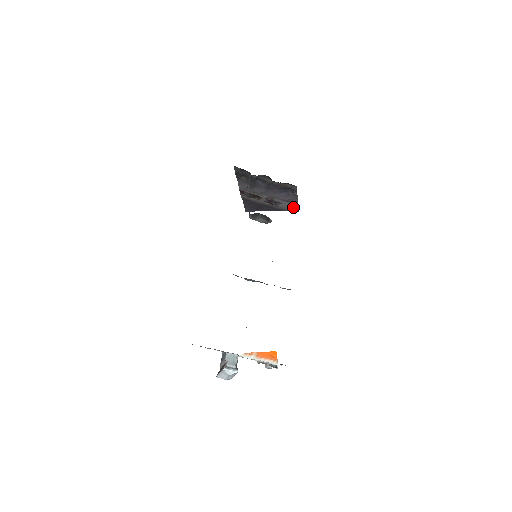
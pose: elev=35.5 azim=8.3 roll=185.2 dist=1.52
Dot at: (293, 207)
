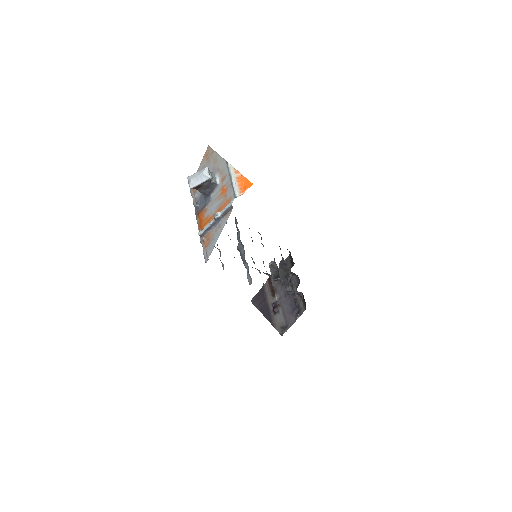
Dot at: (283, 328)
